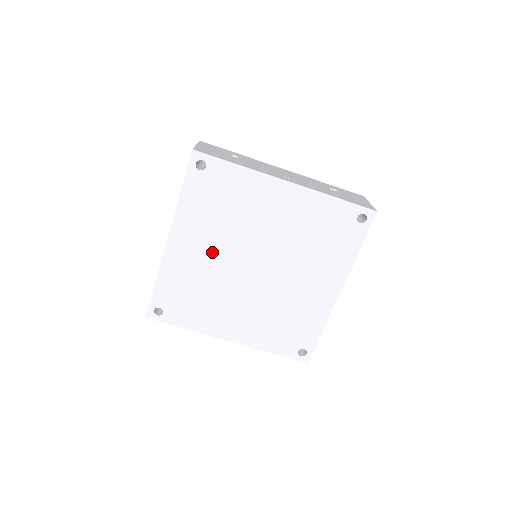
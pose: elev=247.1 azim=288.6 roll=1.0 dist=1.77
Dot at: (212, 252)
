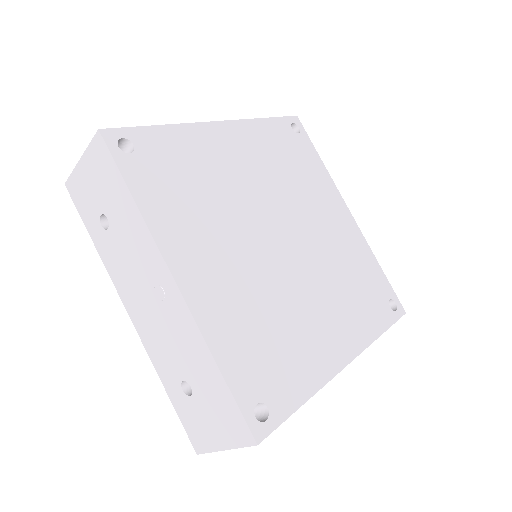
Dot at: (251, 178)
